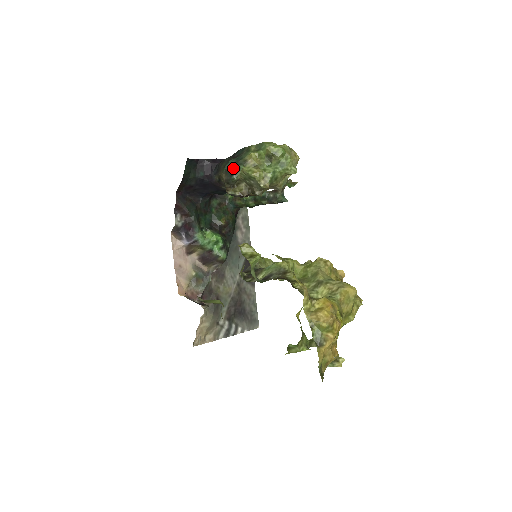
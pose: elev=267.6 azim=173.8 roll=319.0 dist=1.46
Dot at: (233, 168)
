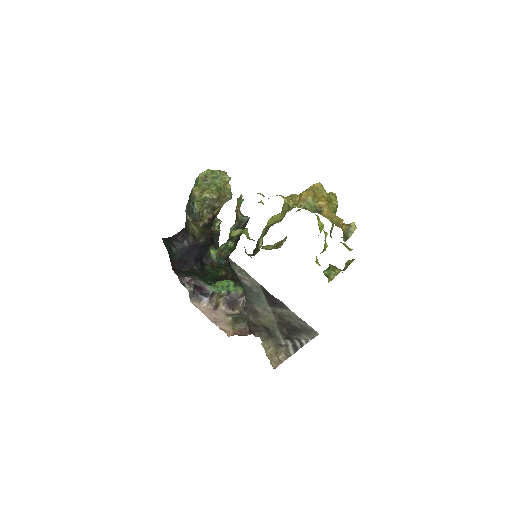
Dot at: (190, 207)
